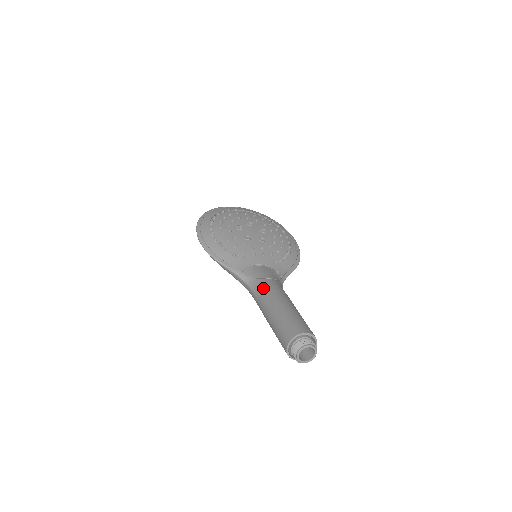
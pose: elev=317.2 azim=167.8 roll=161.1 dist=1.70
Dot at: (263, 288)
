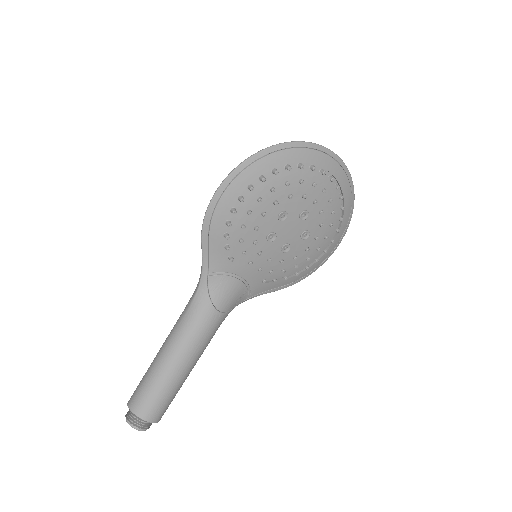
Dot at: (196, 321)
